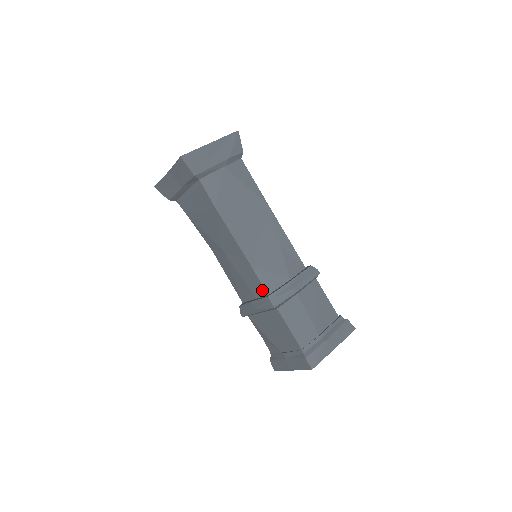
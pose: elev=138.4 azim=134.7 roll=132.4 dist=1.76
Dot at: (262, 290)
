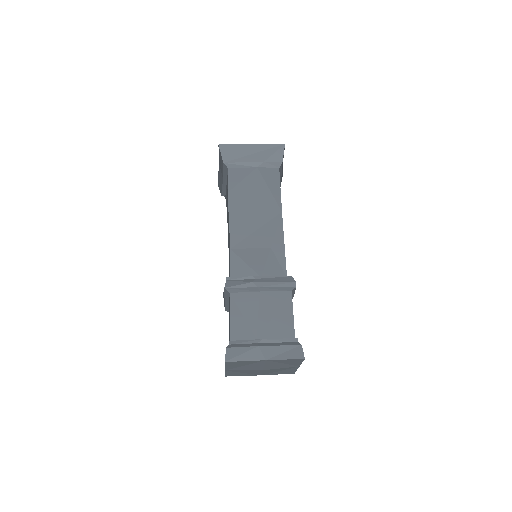
Dot at: occluded
